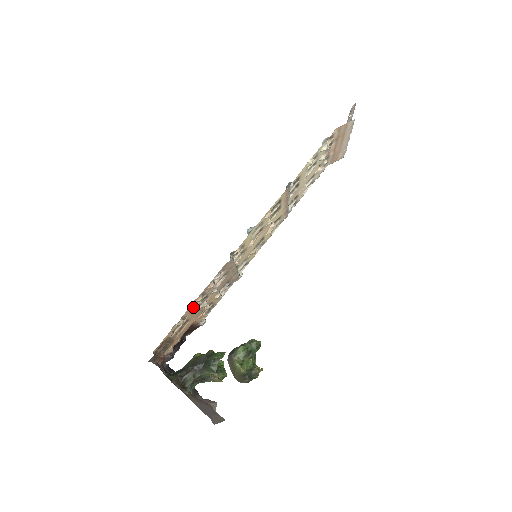
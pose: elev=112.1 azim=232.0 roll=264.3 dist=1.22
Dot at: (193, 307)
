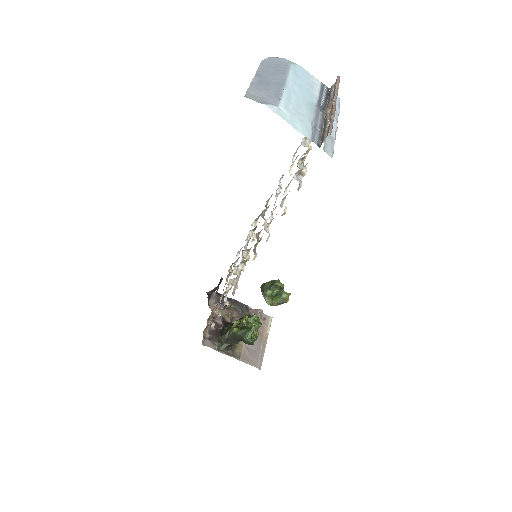
Dot at: occluded
